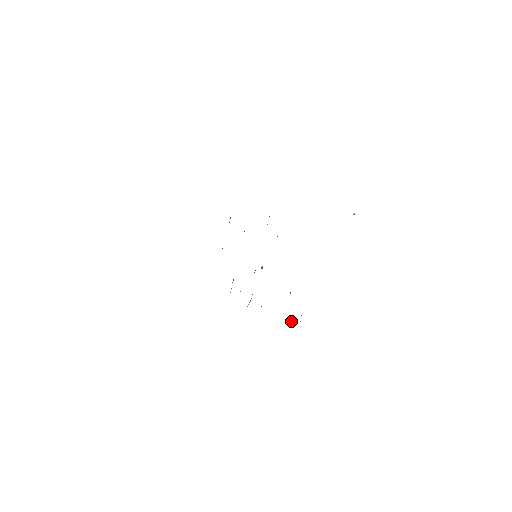
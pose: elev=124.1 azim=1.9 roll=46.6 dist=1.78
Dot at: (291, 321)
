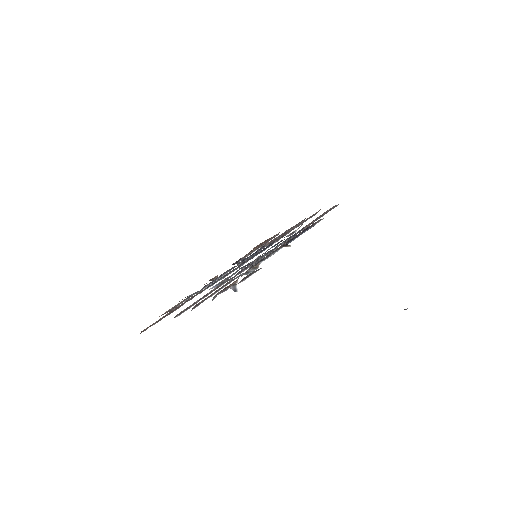
Dot at: (237, 288)
